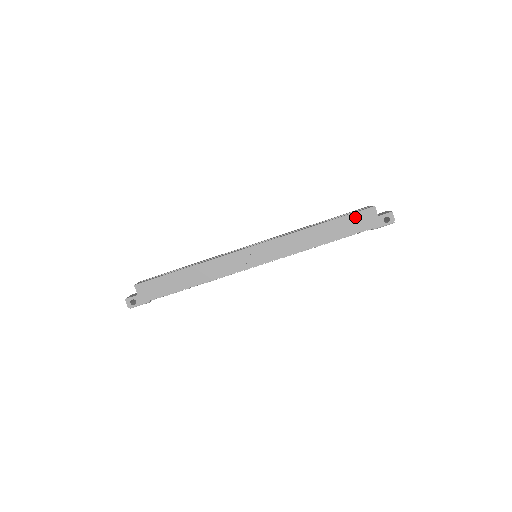
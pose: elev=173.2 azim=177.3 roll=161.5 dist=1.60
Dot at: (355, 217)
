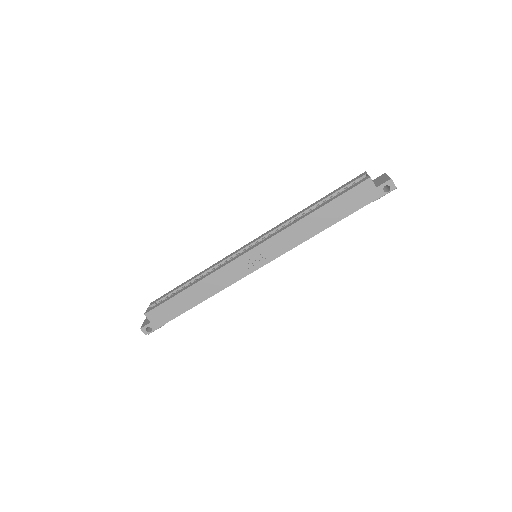
Dot at: (351, 195)
